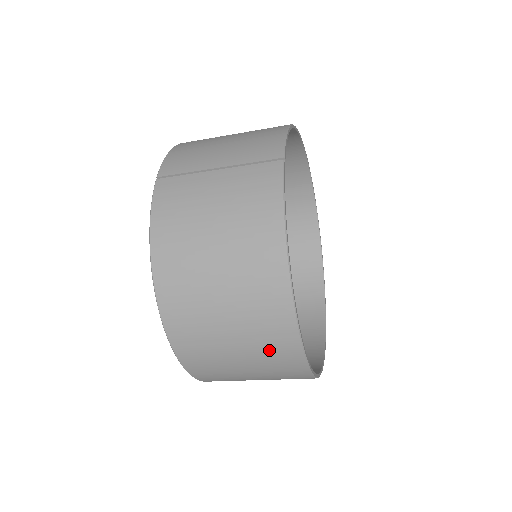
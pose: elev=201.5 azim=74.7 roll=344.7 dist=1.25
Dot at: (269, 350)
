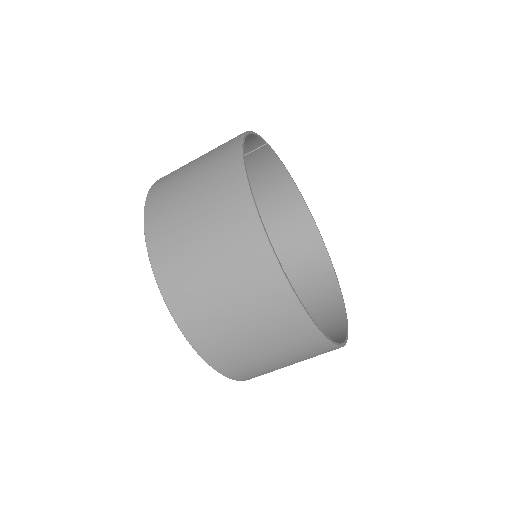
Dot at: (219, 190)
